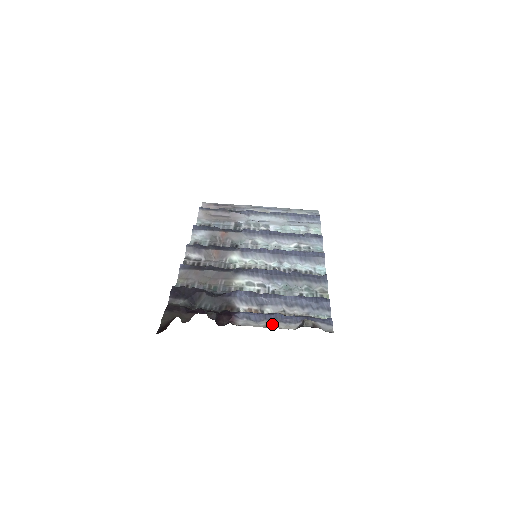
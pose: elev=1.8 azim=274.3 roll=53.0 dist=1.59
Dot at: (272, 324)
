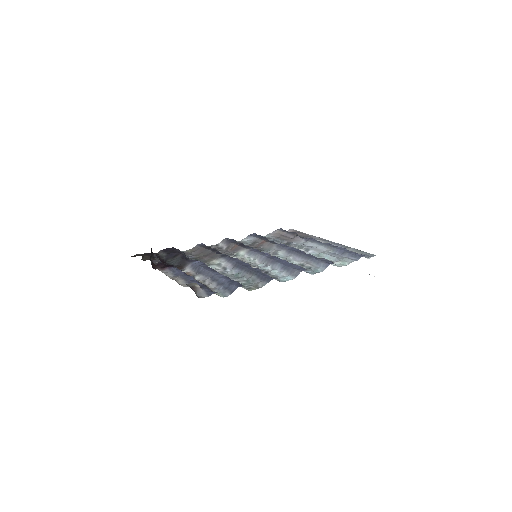
Dot at: (178, 279)
